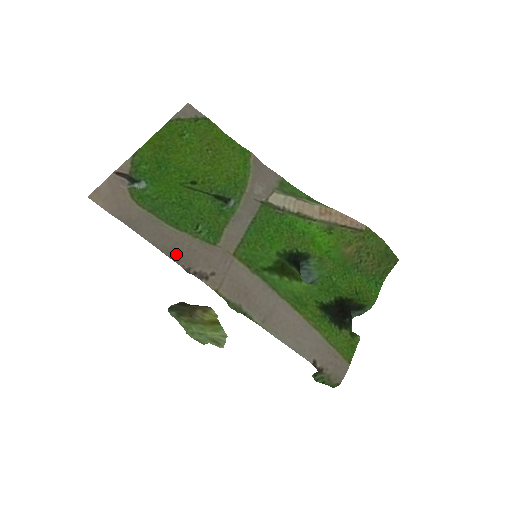
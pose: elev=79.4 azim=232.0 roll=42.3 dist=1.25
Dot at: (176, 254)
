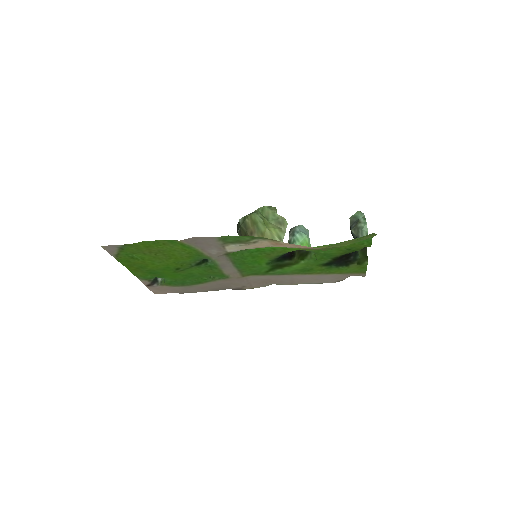
Dot at: (217, 289)
